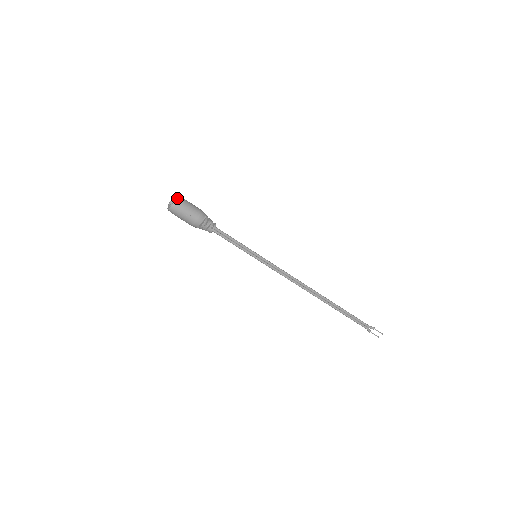
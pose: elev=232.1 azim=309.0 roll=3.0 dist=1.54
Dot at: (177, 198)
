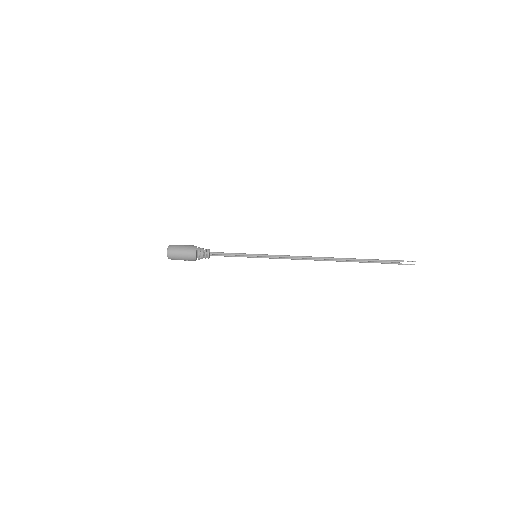
Dot at: (169, 249)
